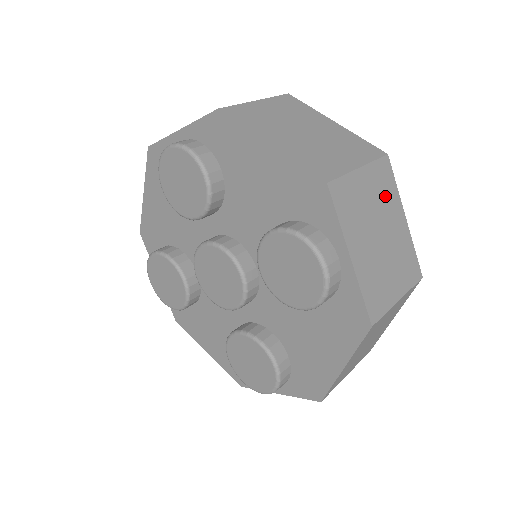
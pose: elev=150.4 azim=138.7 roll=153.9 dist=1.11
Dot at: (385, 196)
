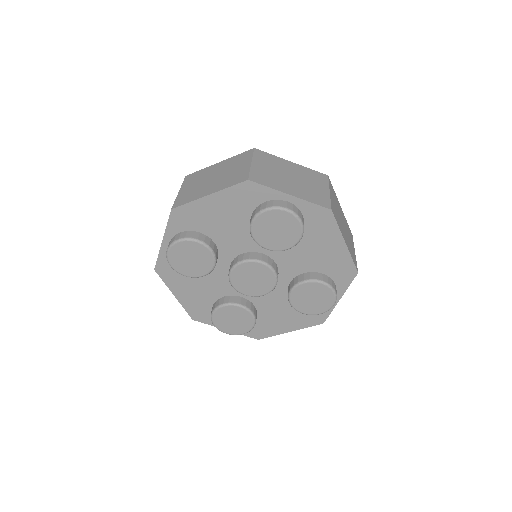
Dot at: (274, 163)
